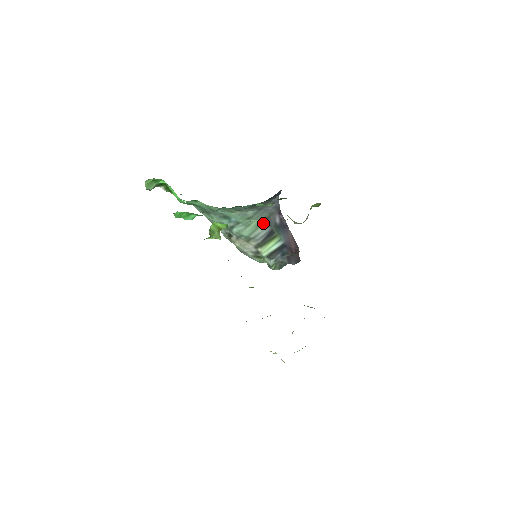
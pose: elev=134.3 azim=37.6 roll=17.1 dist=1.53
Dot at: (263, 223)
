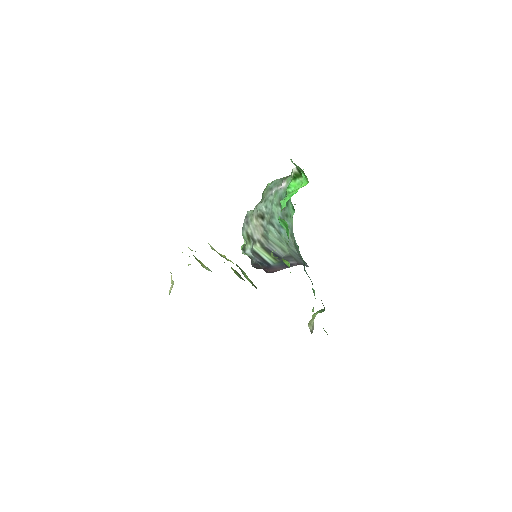
Dot at: (286, 253)
